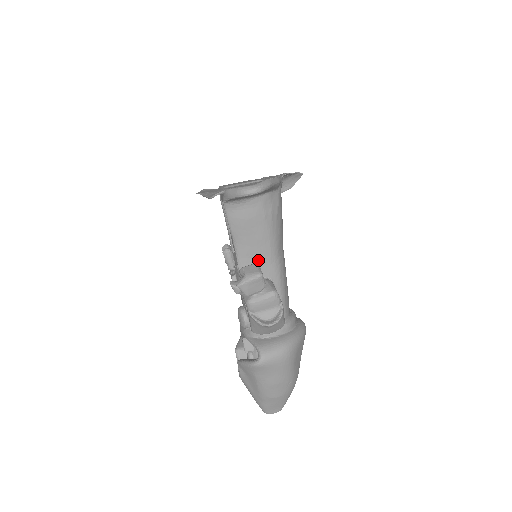
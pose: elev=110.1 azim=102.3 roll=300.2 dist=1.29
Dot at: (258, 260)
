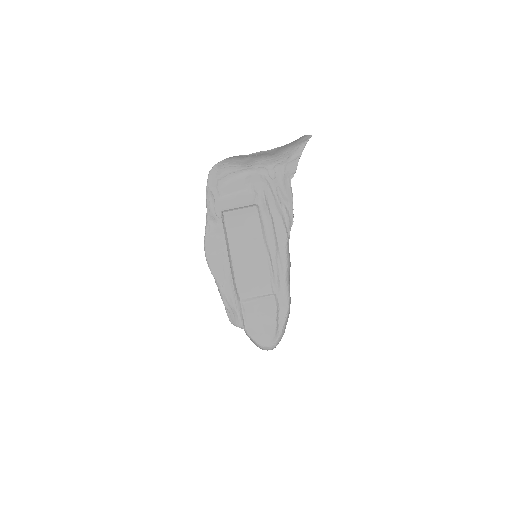
Dot at: occluded
